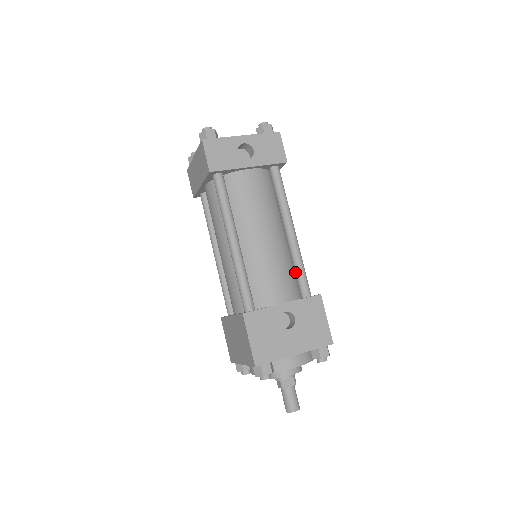
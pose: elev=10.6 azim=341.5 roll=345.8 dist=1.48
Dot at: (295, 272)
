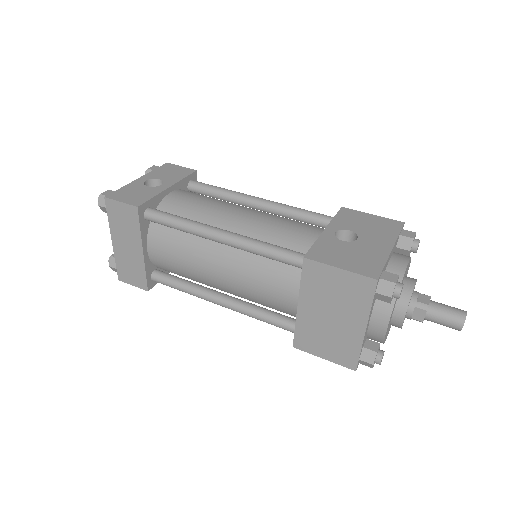
Dot at: (301, 219)
